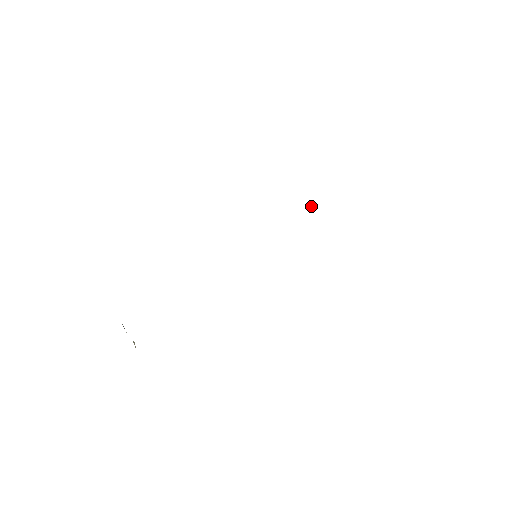
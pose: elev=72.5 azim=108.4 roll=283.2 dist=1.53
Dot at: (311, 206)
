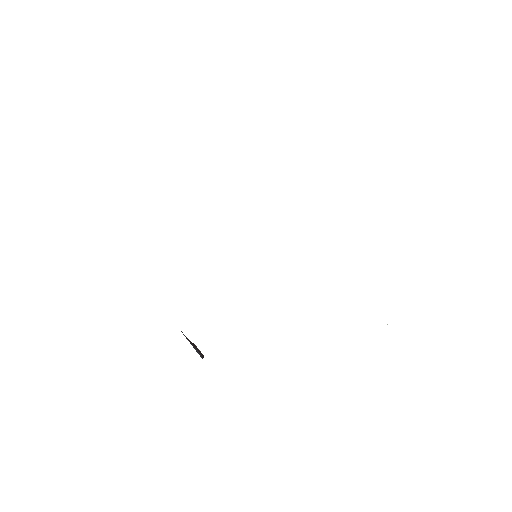
Dot at: occluded
